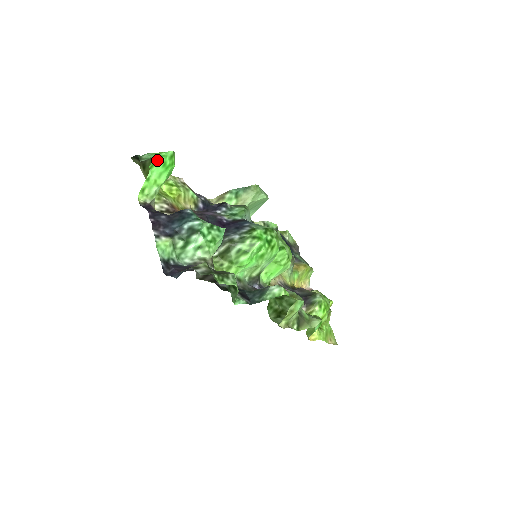
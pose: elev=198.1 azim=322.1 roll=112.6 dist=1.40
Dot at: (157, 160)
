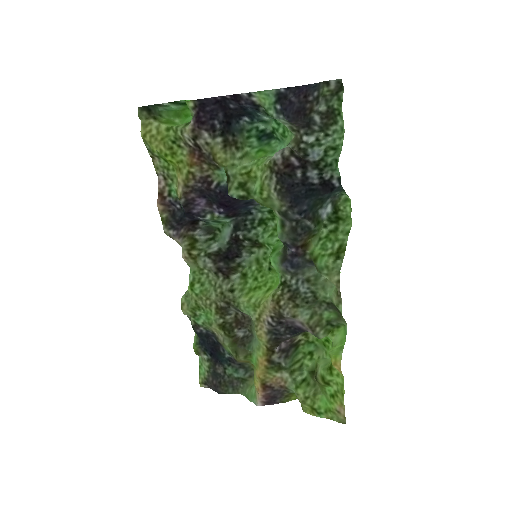
Dot at: (189, 100)
